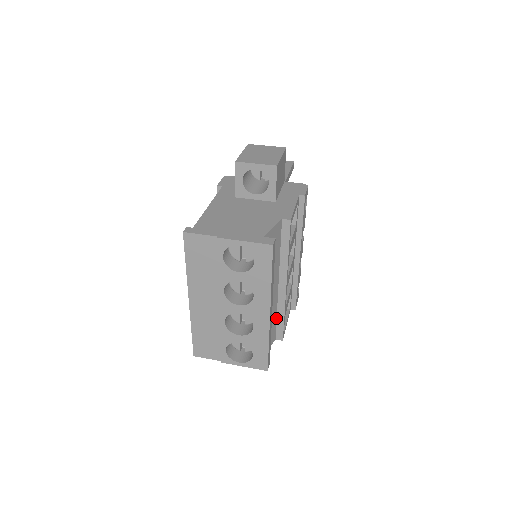
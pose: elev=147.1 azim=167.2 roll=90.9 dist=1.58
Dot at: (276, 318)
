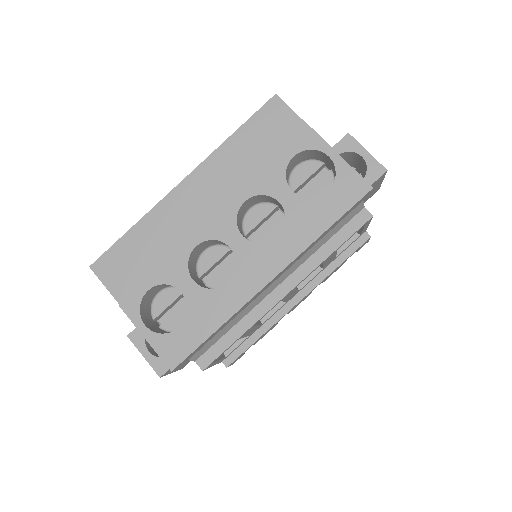
Dot at: (229, 329)
